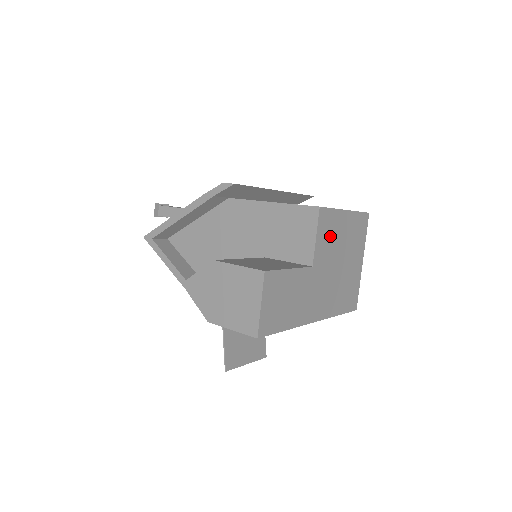
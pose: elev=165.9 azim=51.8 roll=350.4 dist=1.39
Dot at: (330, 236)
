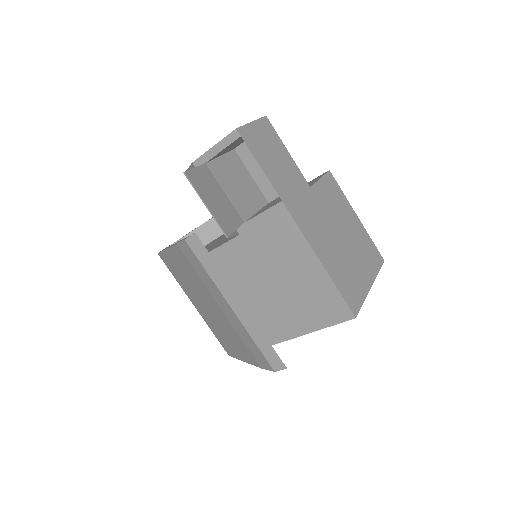
Dot at: (335, 202)
